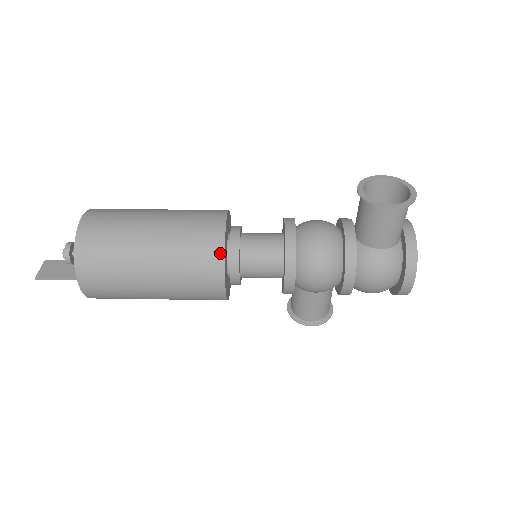
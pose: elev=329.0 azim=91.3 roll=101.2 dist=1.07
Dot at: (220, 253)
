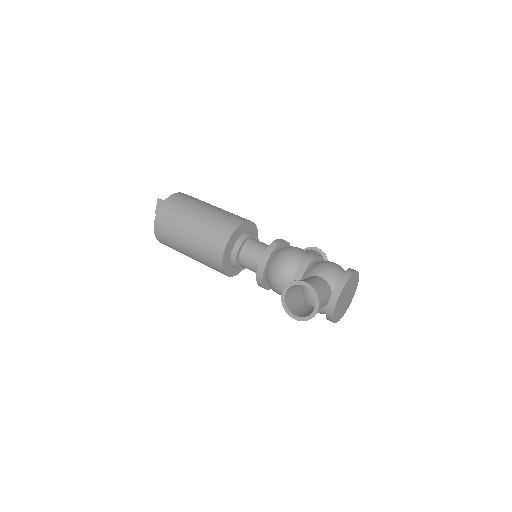
Dot at: (222, 271)
